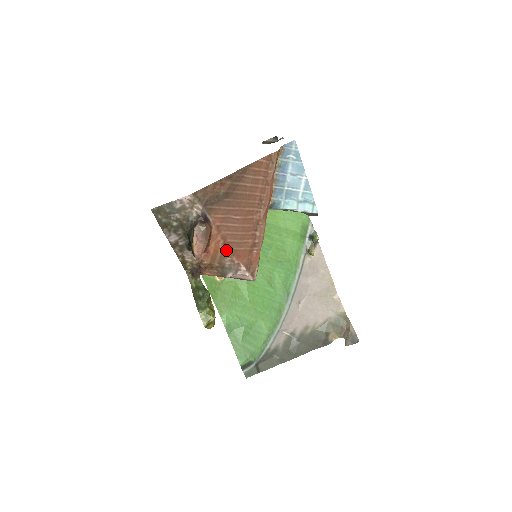
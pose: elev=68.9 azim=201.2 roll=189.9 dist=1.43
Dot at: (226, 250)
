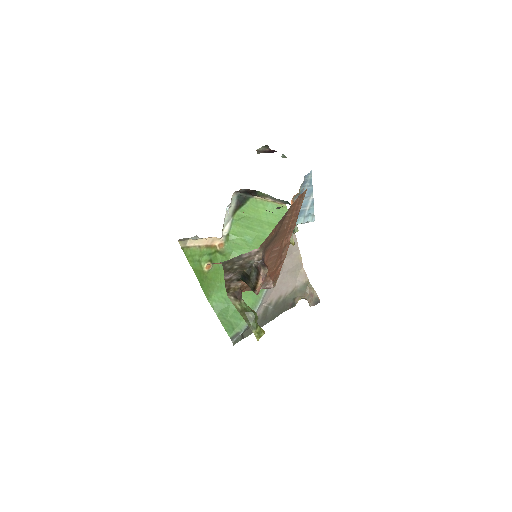
Dot at: occluded
